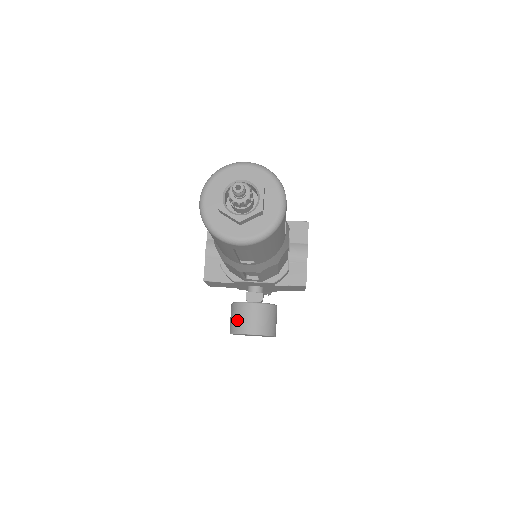
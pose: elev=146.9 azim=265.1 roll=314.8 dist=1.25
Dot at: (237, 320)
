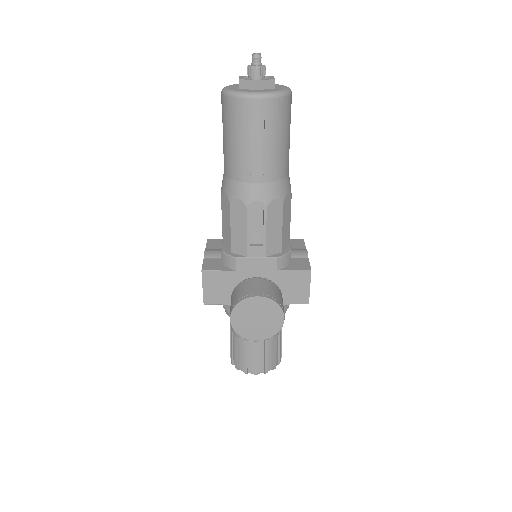
Dot at: (240, 292)
